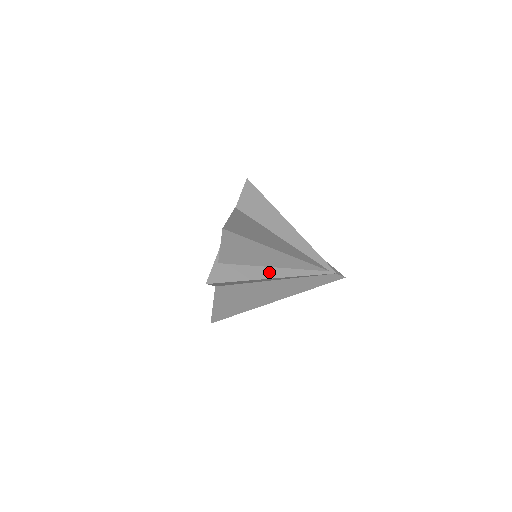
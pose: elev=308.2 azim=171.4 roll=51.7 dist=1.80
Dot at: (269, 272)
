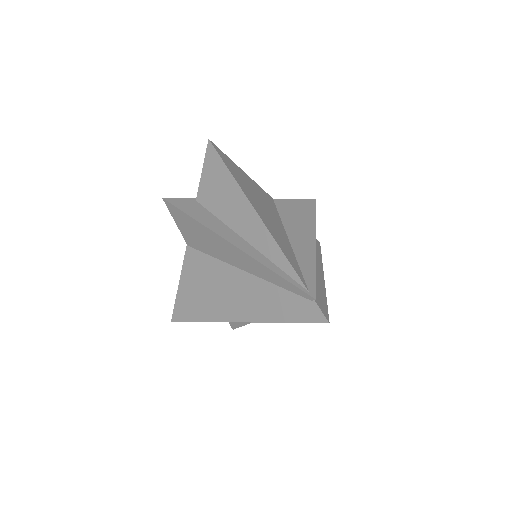
Dot at: (234, 237)
